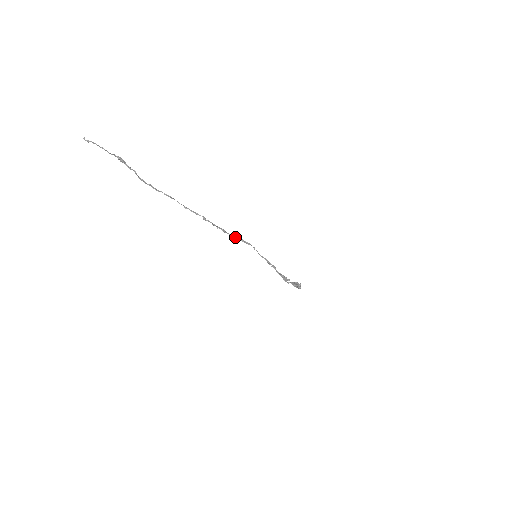
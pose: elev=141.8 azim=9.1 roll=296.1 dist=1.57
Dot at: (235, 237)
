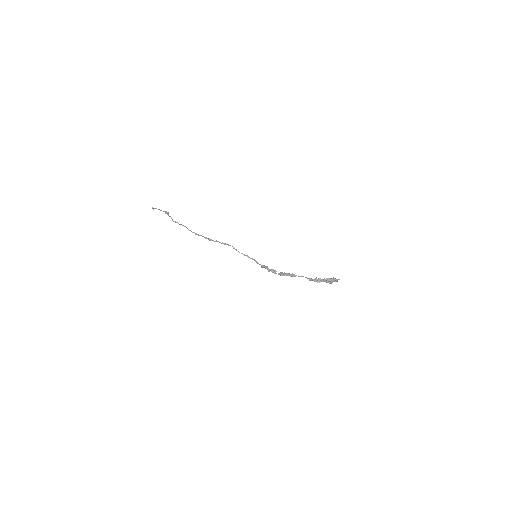
Dot at: (219, 242)
